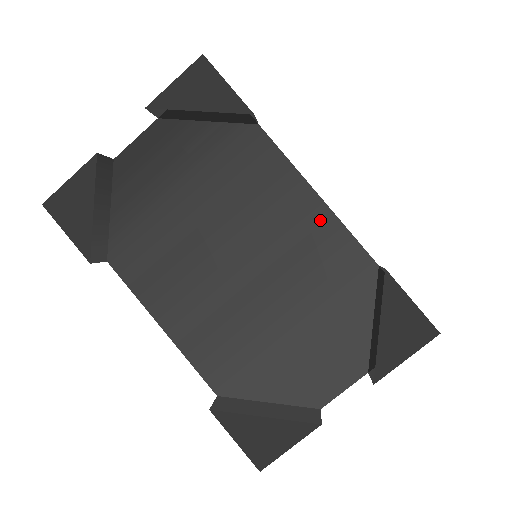
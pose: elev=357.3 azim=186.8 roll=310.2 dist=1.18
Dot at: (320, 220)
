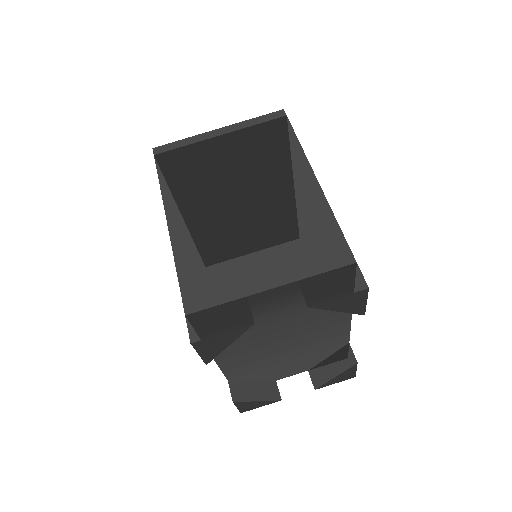
Dot at: (342, 329)
